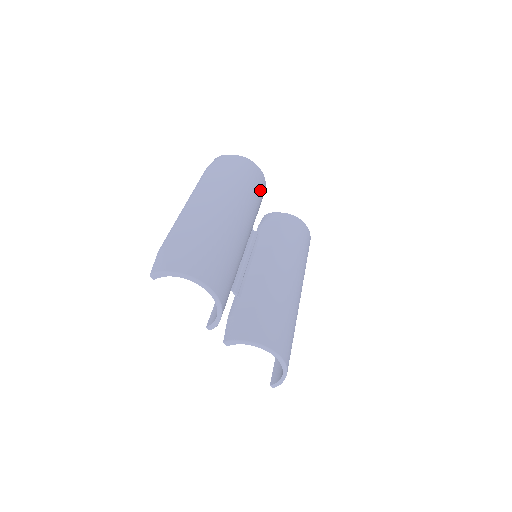
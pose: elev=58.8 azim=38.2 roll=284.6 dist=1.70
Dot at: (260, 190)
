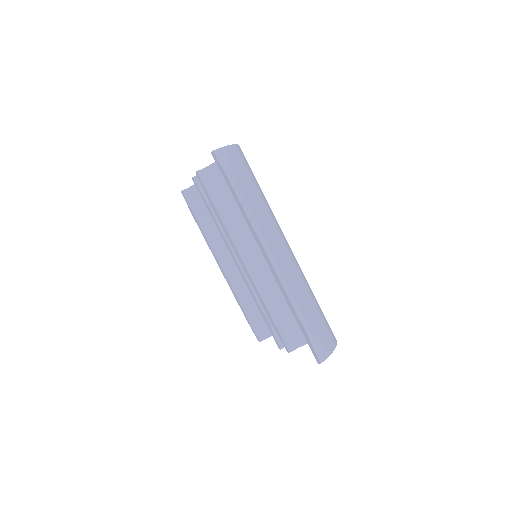
Dot at: occluded
